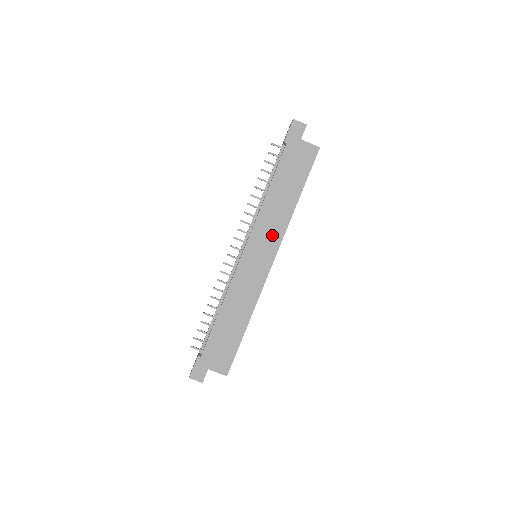
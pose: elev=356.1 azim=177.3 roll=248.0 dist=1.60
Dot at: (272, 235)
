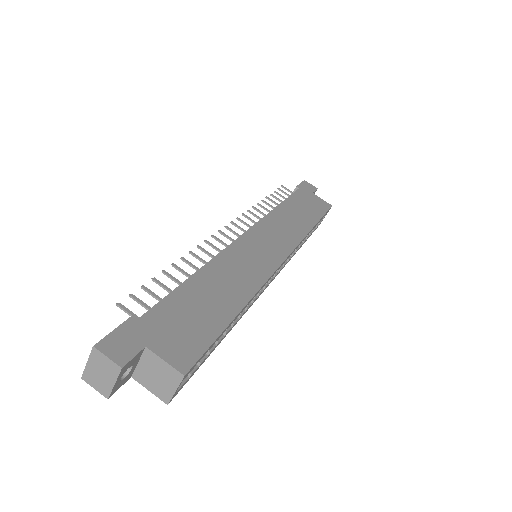
Dot at: (284, 236)
